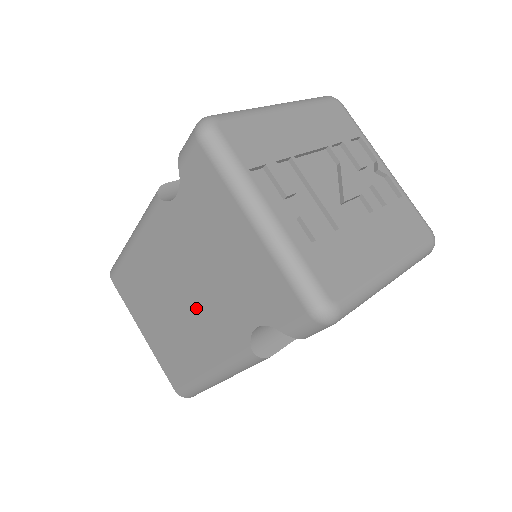
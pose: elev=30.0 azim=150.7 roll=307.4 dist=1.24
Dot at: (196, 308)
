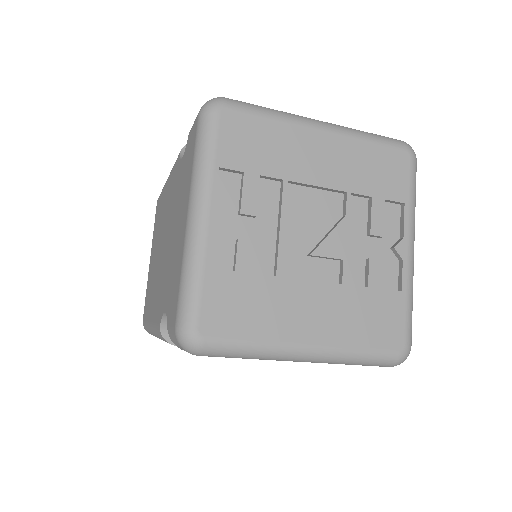
Dot at: (161, 264)
